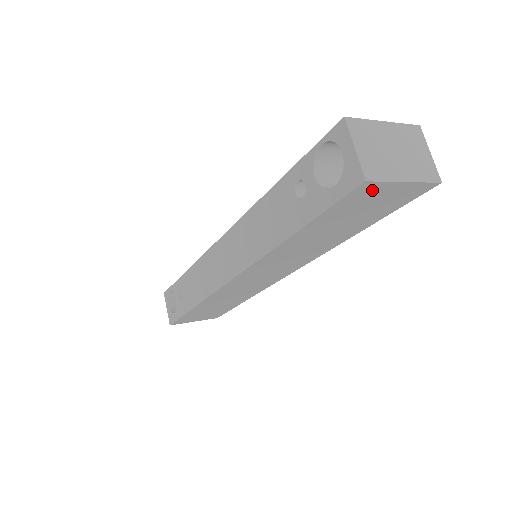
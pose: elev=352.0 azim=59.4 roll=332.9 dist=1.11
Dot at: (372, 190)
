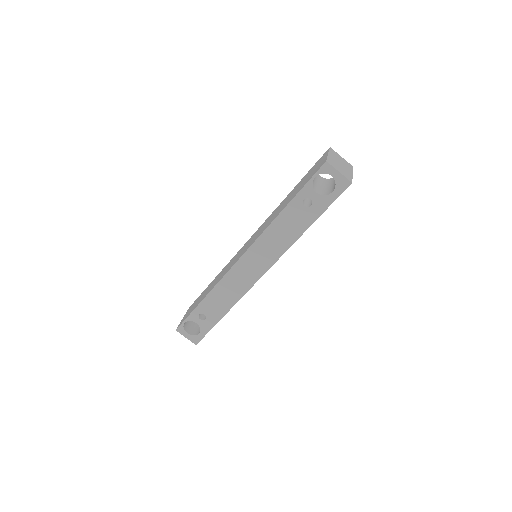
Dot at: occluded
